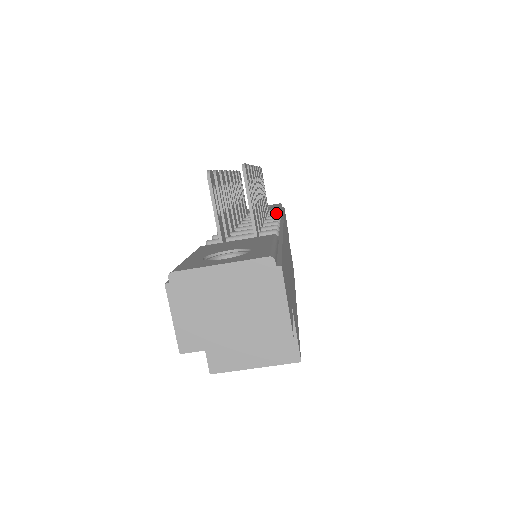
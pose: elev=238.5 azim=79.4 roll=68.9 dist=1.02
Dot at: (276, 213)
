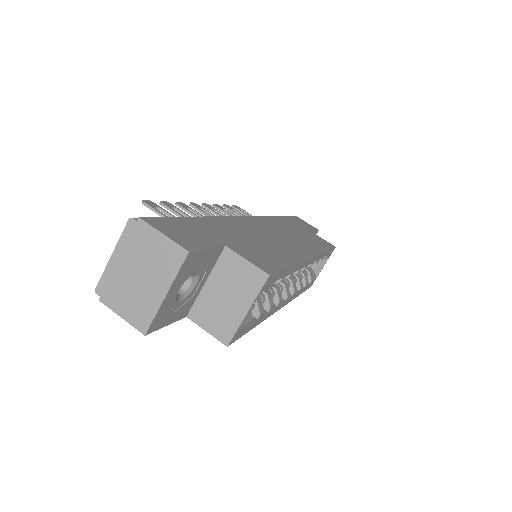
Dot at: occluded
